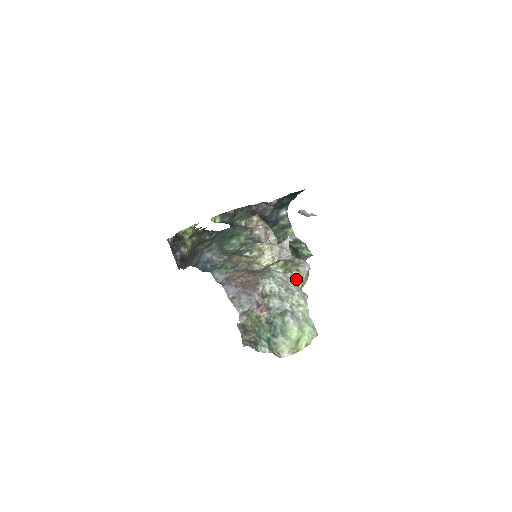
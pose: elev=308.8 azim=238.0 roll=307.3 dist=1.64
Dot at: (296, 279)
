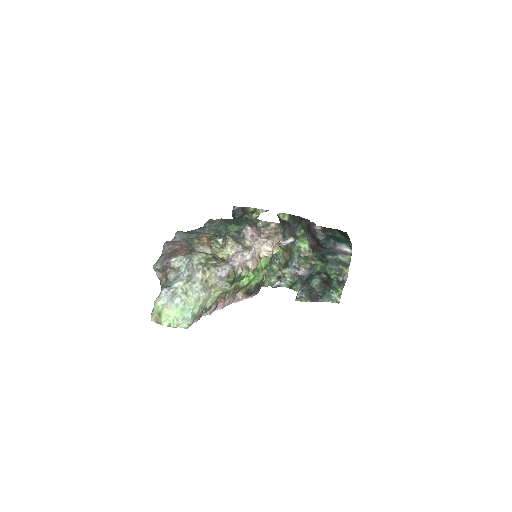
Dot at: (203, 275)
